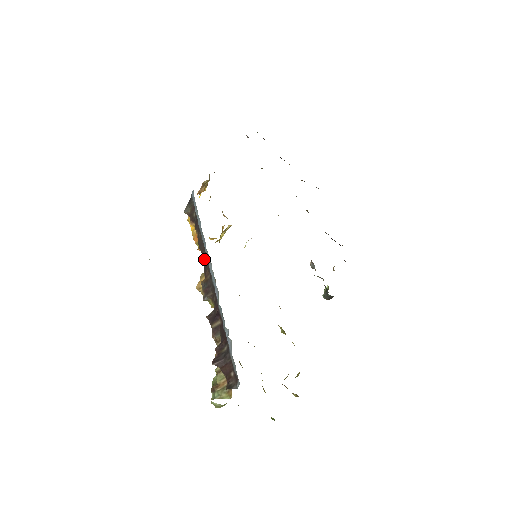
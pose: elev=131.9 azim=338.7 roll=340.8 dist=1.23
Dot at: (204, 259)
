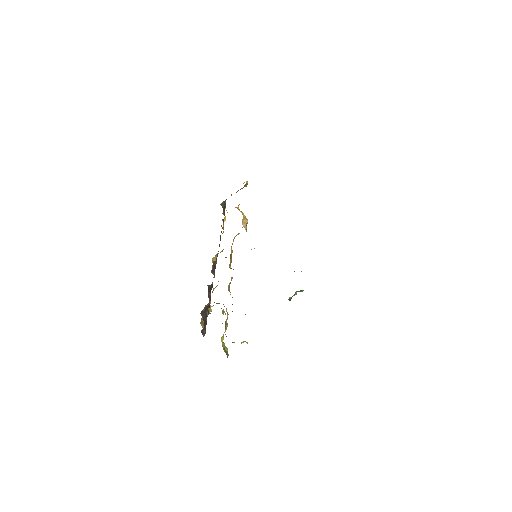
Dot at: occluded
